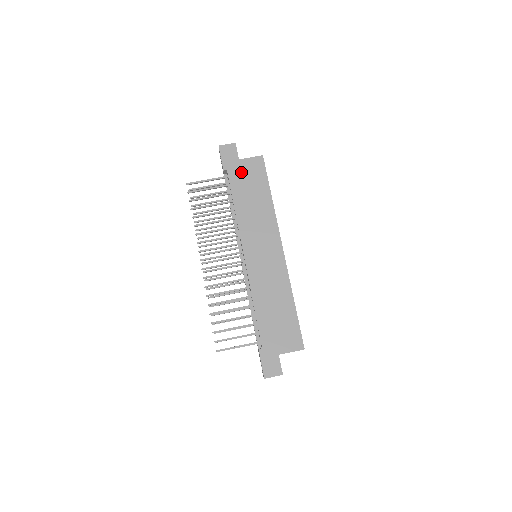
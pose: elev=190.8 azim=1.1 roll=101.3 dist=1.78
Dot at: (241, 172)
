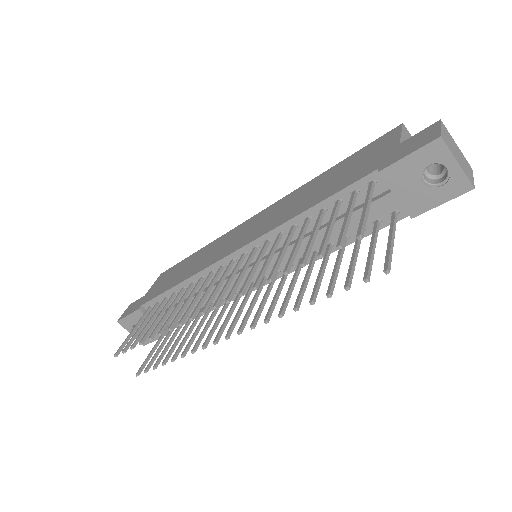
Dot at: (155, 289)
